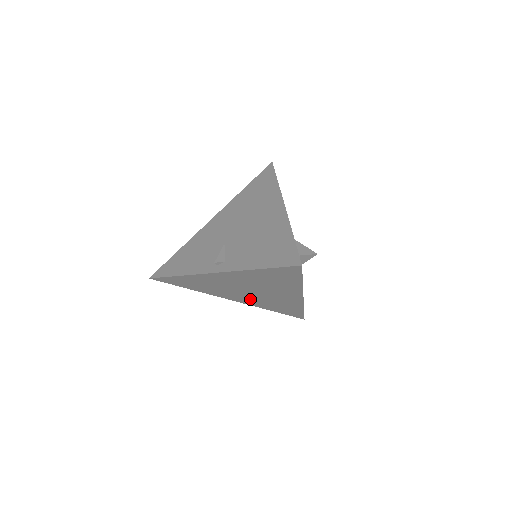
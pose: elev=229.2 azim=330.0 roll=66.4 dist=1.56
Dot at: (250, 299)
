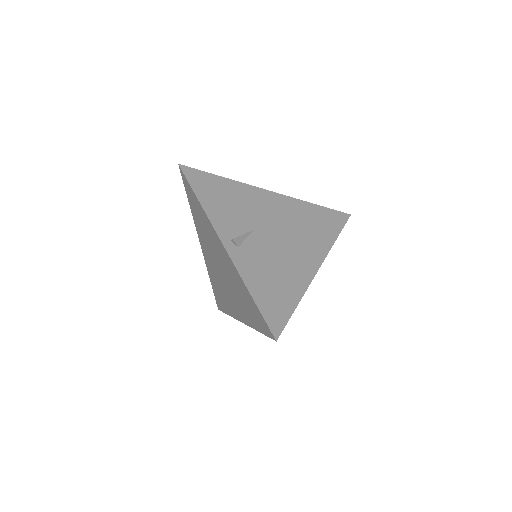
Dot at: (212, 266)
